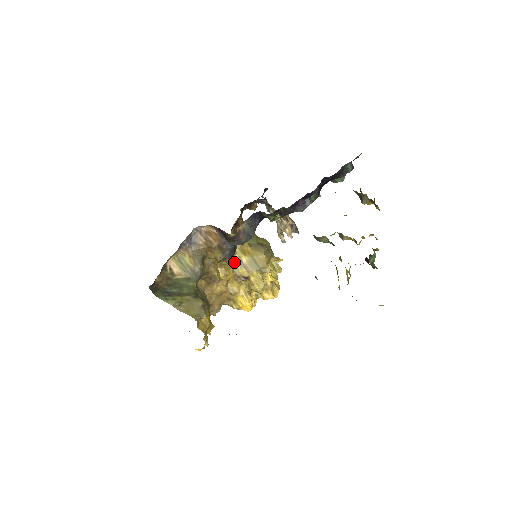
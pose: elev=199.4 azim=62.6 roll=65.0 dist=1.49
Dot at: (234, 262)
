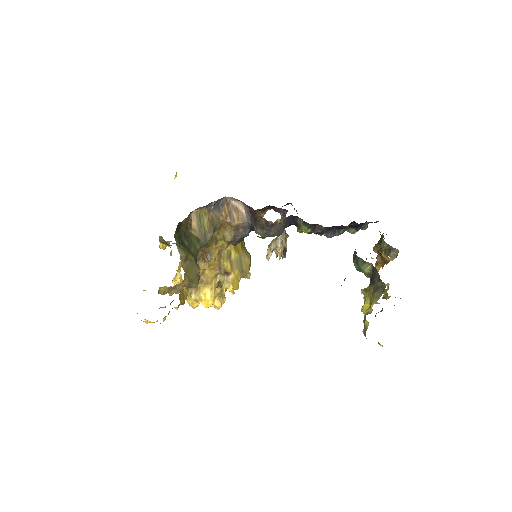
Dot at: (224, 252)
